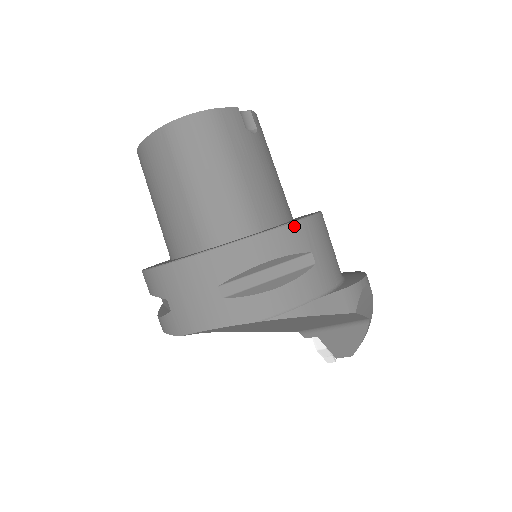
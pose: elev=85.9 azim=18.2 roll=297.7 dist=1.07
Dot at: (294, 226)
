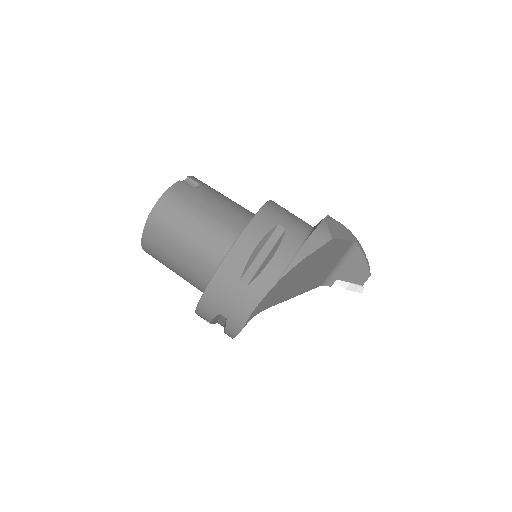
Dot at: (257, 217)
